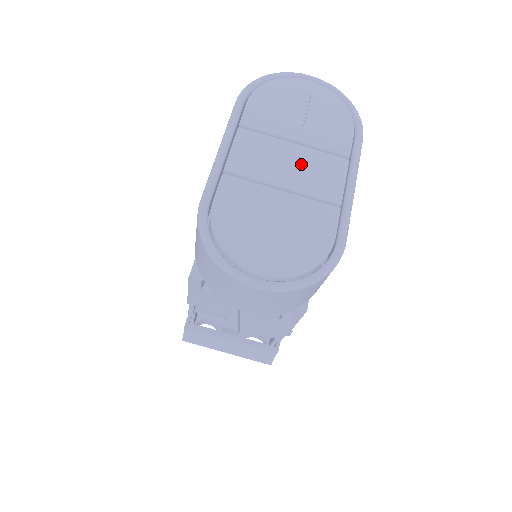
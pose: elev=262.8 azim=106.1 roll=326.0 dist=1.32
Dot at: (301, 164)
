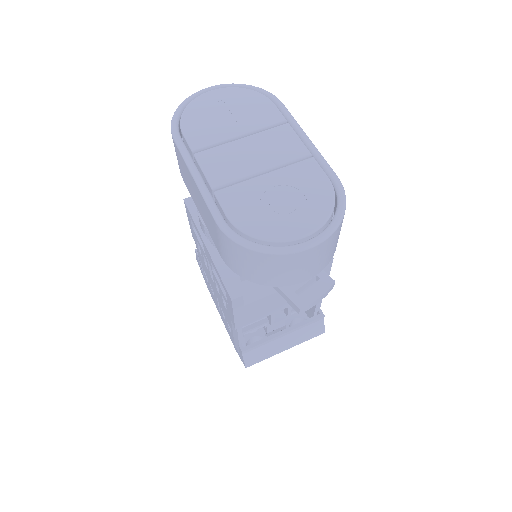
Dot at: (260, 148)
